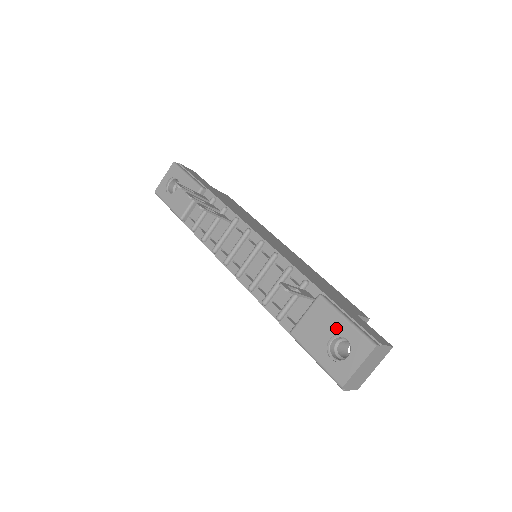
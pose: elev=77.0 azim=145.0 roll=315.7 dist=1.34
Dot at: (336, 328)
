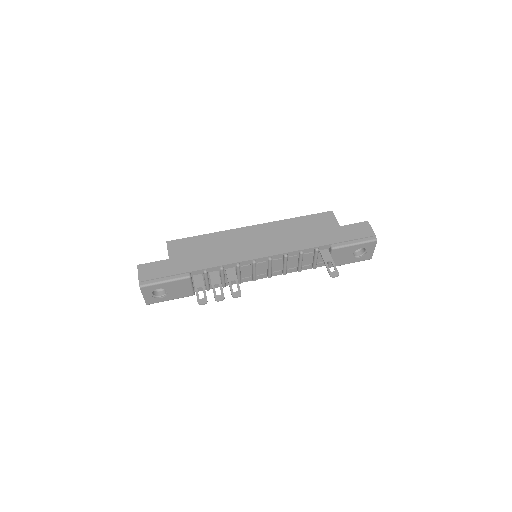
Dot at: (353, 250)
